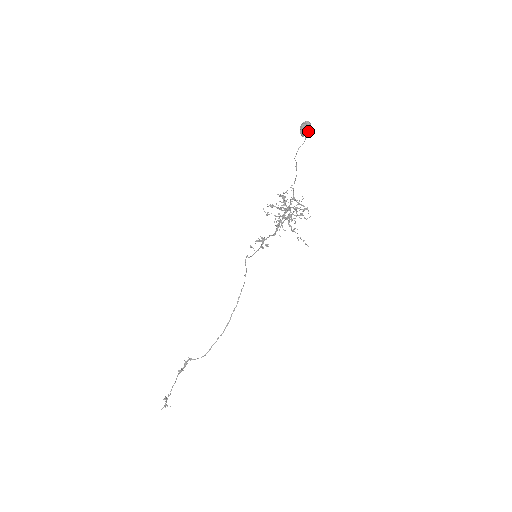
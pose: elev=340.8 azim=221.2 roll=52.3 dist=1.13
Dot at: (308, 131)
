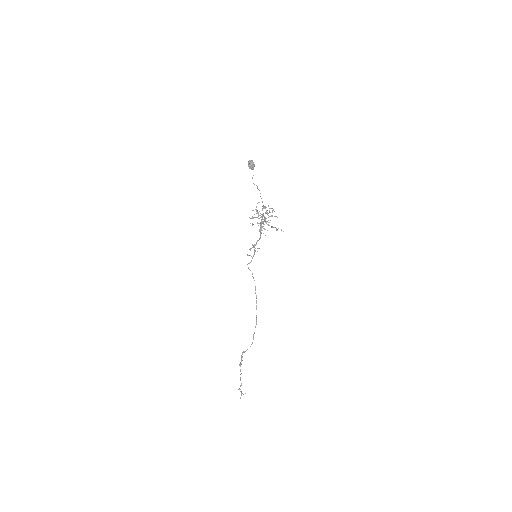
Dot at: (253, 165)
